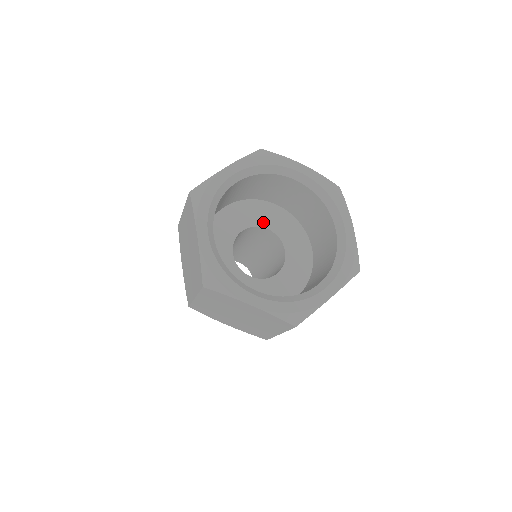
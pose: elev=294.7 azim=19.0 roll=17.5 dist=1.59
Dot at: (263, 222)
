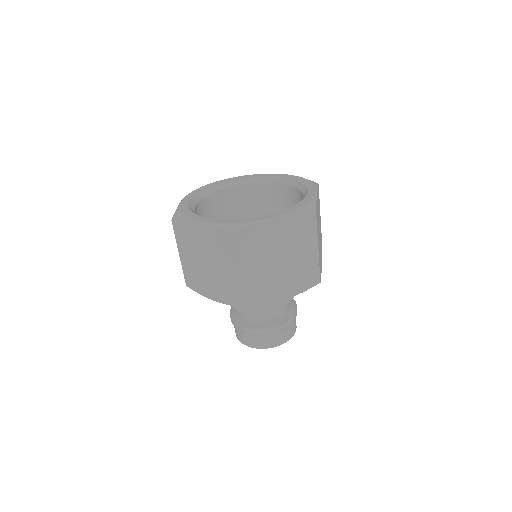
Dot at: occluded
